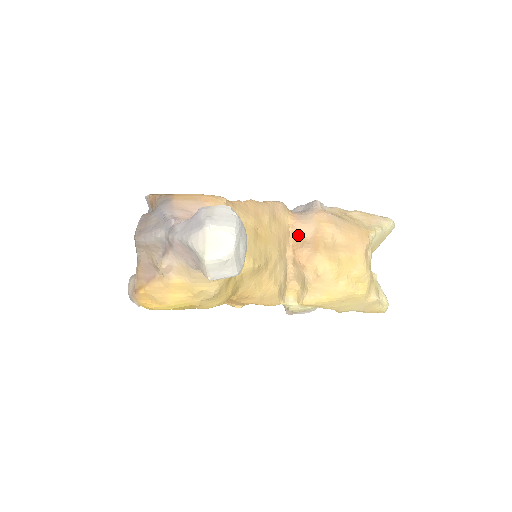
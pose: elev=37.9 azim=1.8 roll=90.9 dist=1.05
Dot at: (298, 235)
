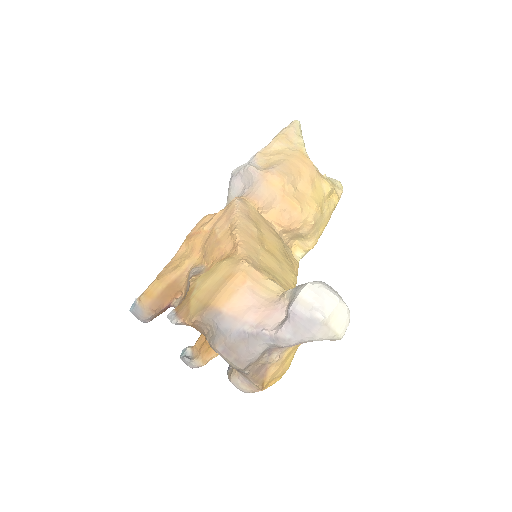
Dot at: (269, 210)
